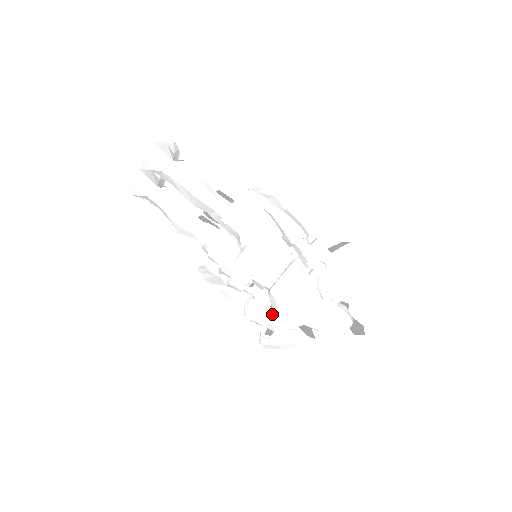
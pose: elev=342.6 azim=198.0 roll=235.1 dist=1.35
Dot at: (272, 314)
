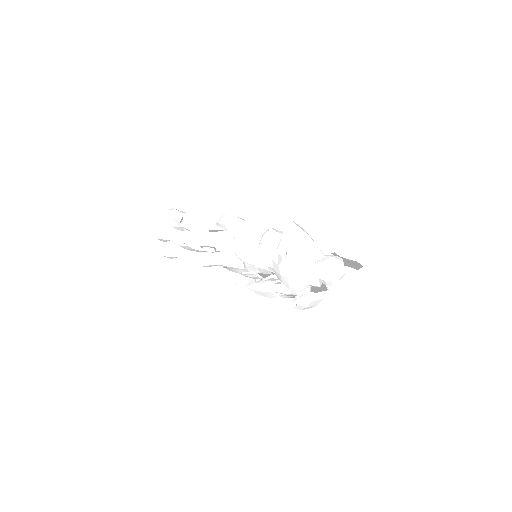
Dot at: occluded
